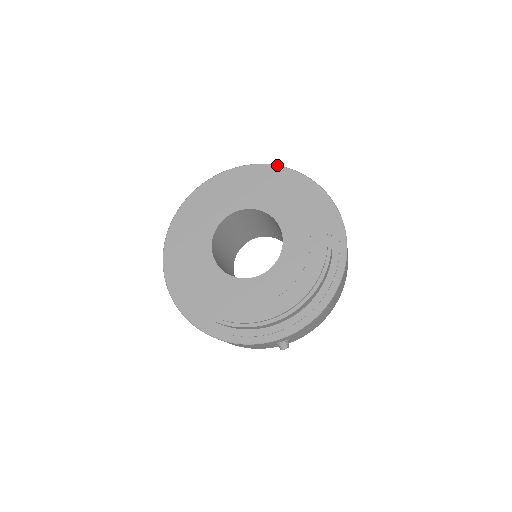
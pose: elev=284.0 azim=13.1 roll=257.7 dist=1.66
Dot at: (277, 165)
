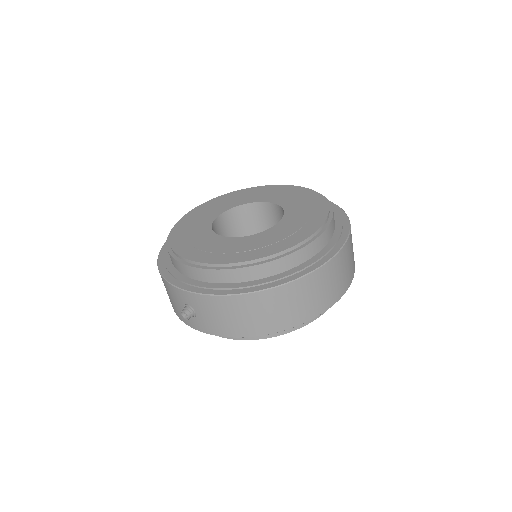
Dot at: occluded
